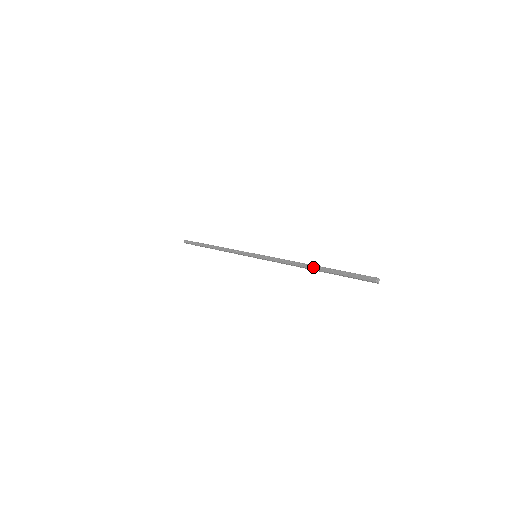
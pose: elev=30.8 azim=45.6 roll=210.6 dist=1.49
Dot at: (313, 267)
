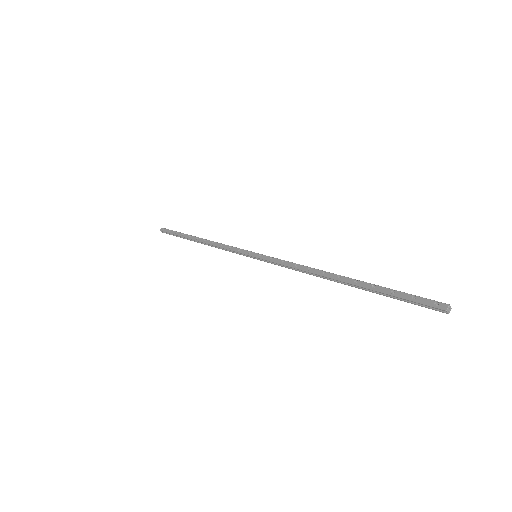
Dot at: (342, 278)
